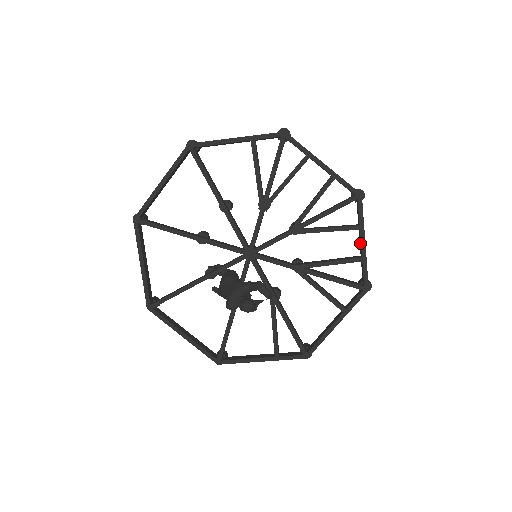
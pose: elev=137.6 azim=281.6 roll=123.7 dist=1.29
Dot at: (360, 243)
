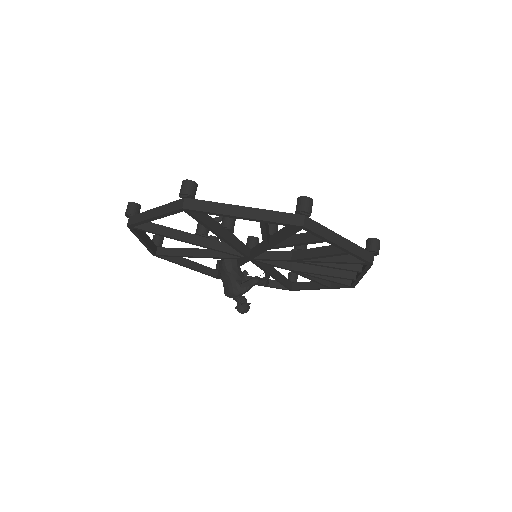
Dot at: (358, 273)
